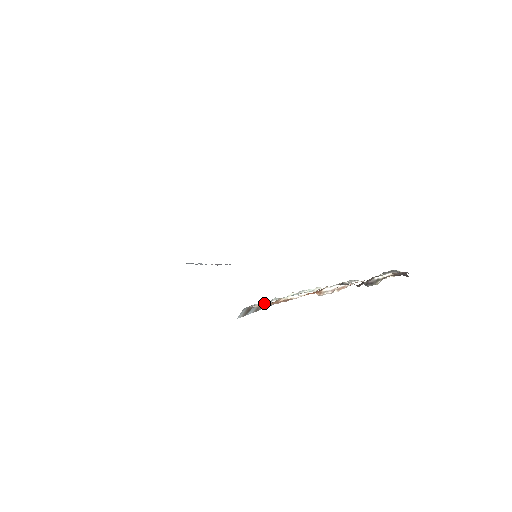
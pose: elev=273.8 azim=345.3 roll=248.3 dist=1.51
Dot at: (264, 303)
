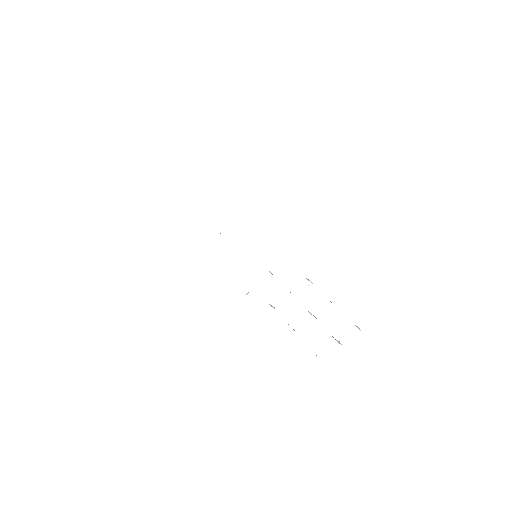
Dot at: occluded
